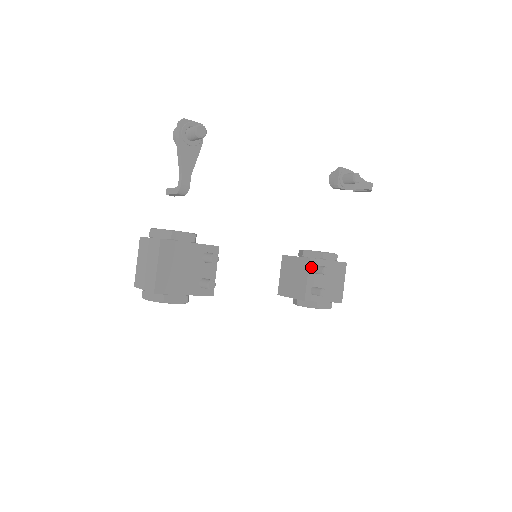
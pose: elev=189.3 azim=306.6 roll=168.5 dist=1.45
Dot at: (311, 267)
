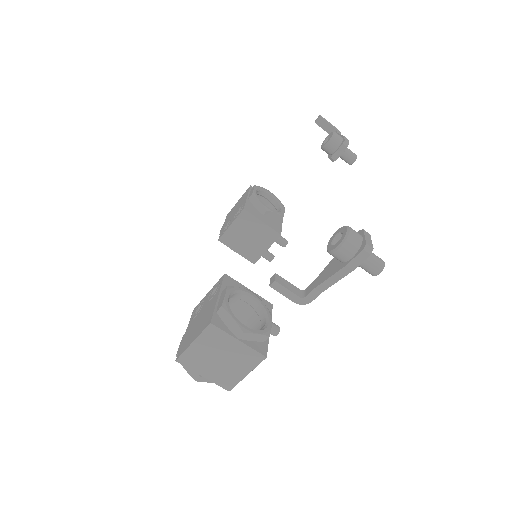
Dot at: (275, 239)
